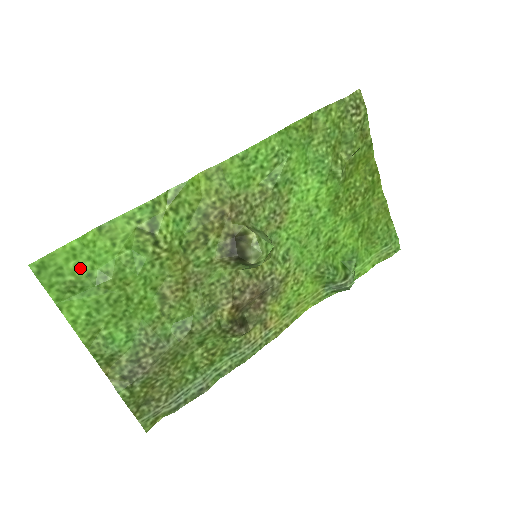
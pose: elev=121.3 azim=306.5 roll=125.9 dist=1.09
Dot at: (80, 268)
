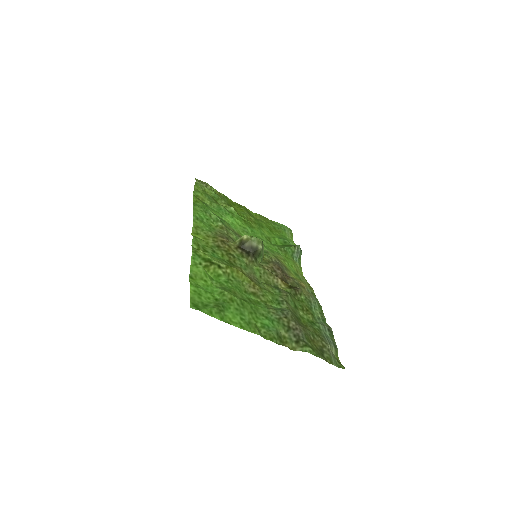
Dot at: (209, 299)
